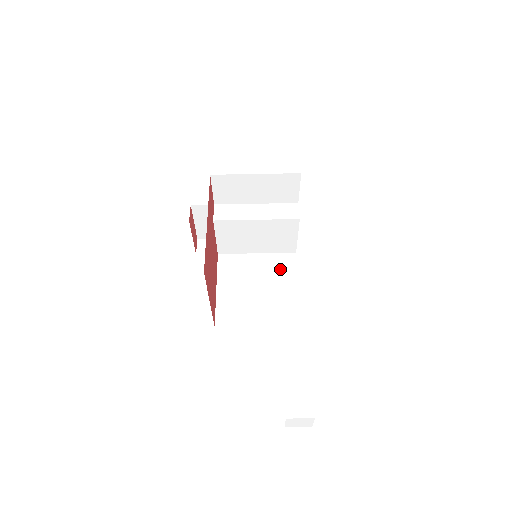
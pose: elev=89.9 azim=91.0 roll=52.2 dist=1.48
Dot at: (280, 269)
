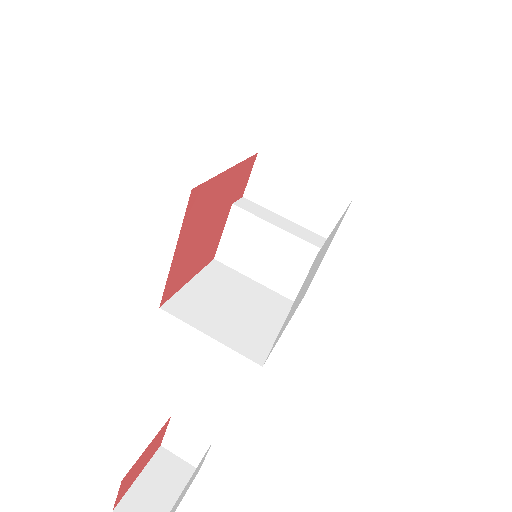
Dot at: (272, 306)
